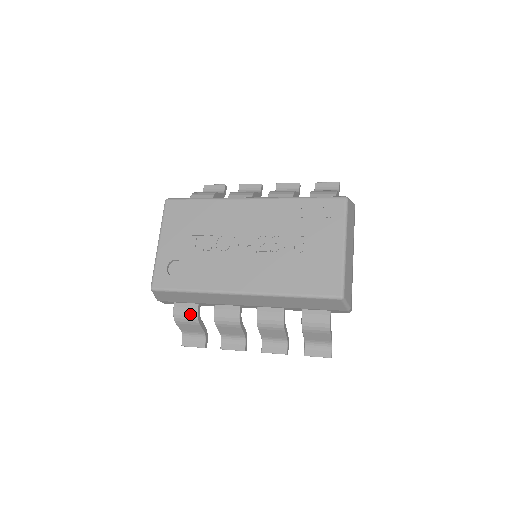
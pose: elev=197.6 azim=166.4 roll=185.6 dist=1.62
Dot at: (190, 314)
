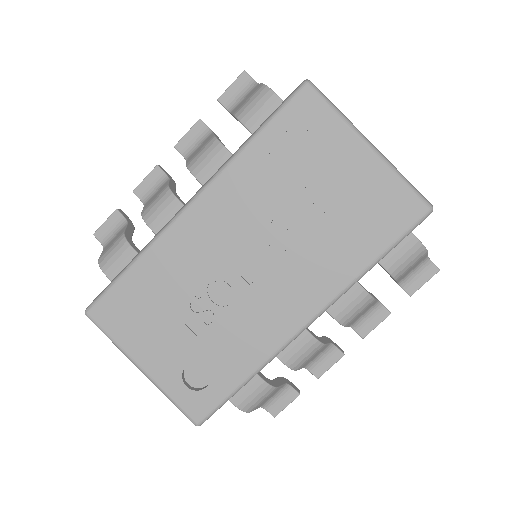
Dot at: (259, 392)
